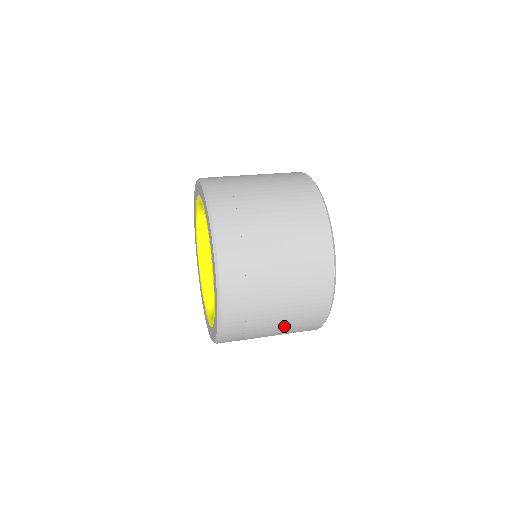
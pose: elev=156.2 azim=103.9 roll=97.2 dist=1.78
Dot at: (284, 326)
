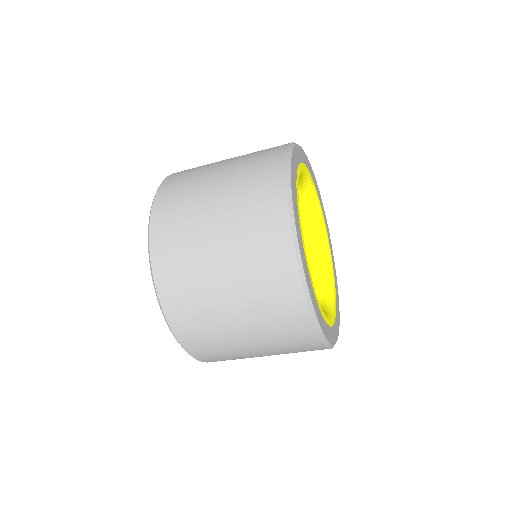
Dot at: (232, 169)
